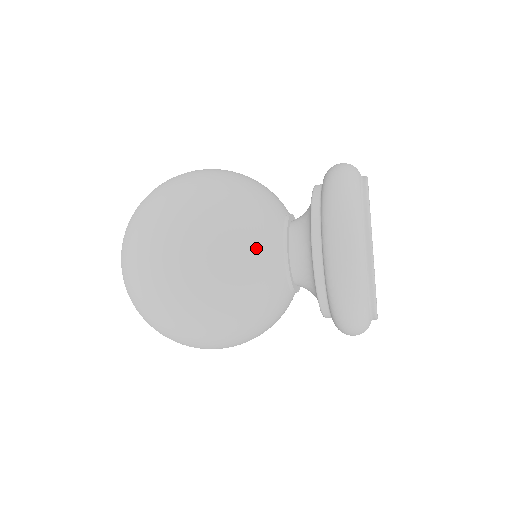
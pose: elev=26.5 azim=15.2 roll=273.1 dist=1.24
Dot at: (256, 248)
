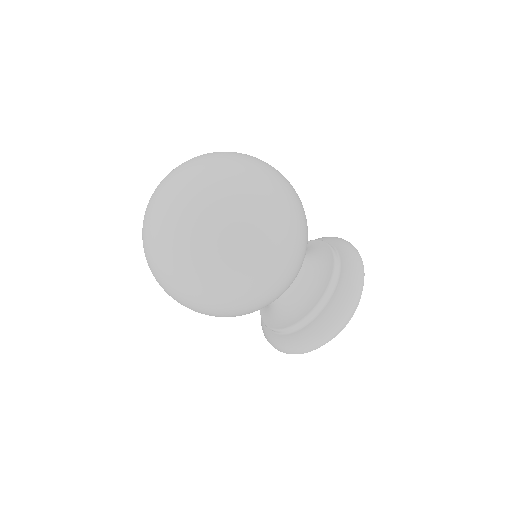
Dot at: (305, 252)
